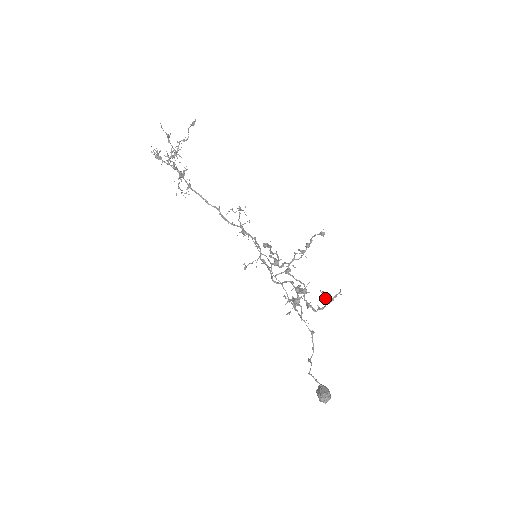
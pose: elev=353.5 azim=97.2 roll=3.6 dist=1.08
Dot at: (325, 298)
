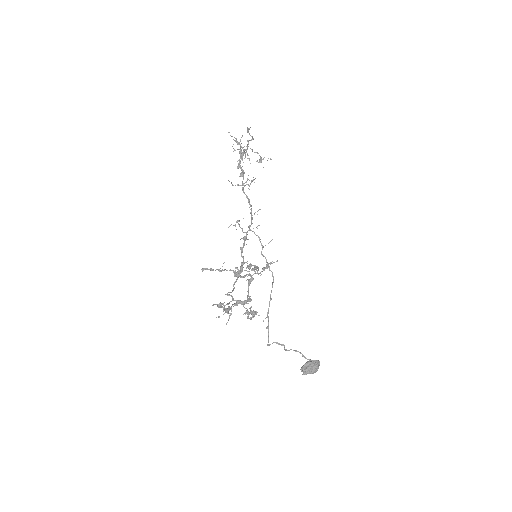
Dot at: (253, 313)
